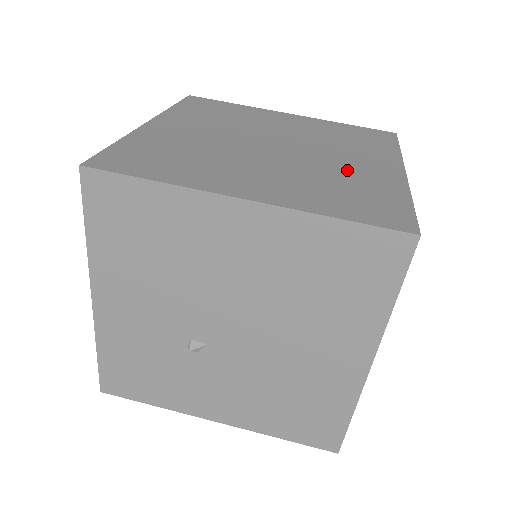
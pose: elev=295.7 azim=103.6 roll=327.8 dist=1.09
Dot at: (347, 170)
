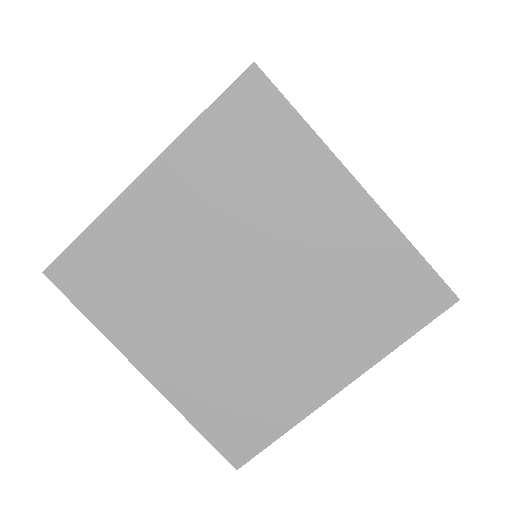
Dot at: (277, 366)
